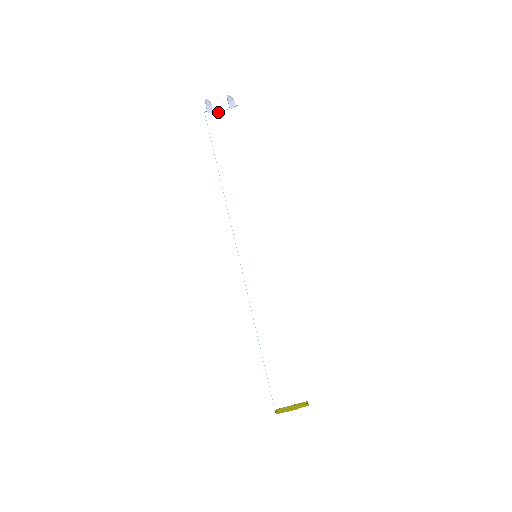
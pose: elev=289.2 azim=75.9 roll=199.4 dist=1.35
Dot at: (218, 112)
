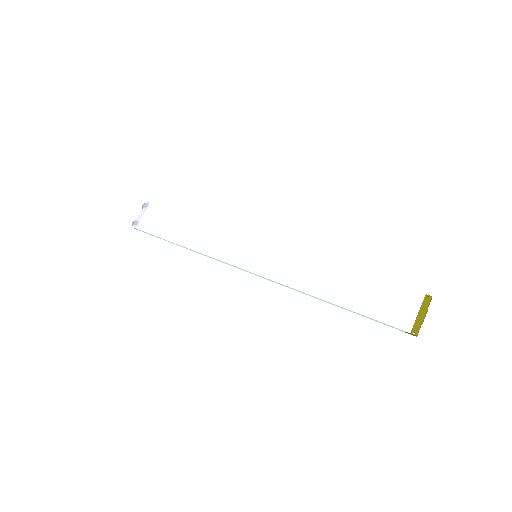
Dot at: (142, 218)
